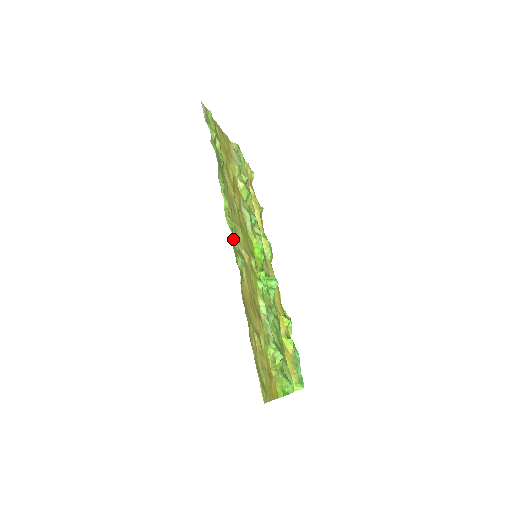
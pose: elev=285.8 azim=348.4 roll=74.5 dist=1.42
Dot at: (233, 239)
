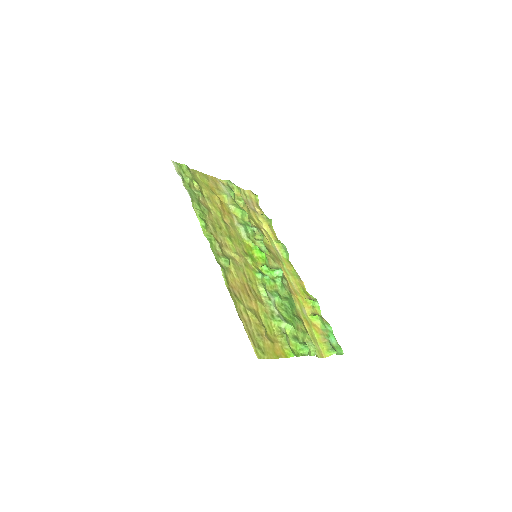
Dot at: (215, 247)
